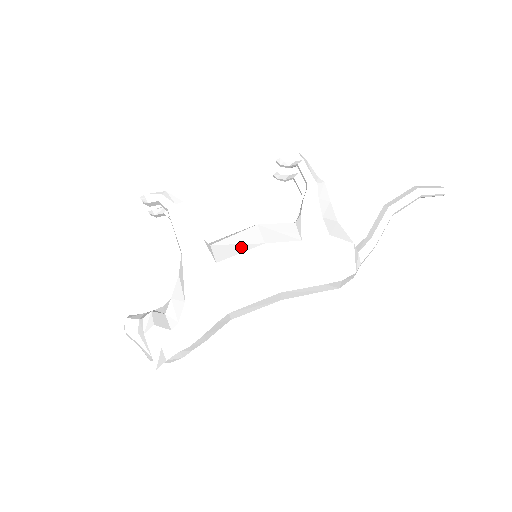
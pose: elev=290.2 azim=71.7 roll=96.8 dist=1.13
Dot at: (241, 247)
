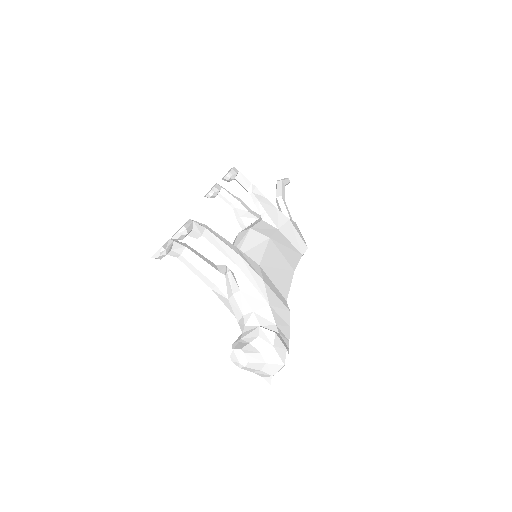
Dot at: (259, 247)
